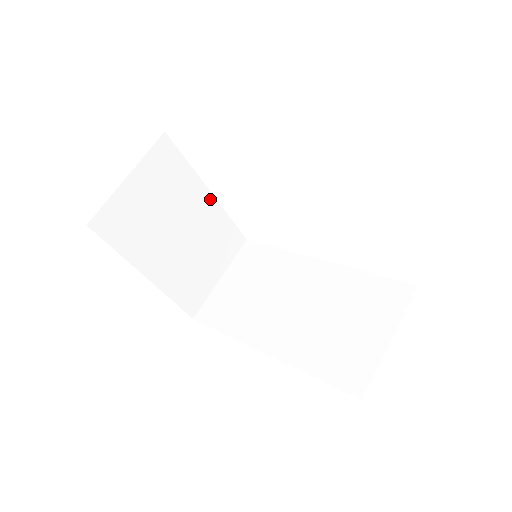
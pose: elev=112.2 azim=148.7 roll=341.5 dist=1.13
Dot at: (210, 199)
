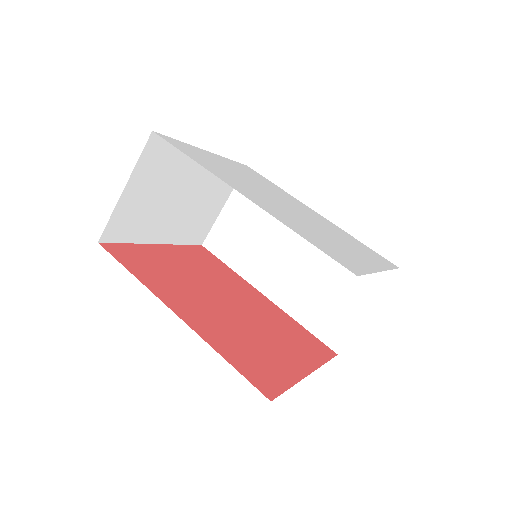
Dot at: occluded
